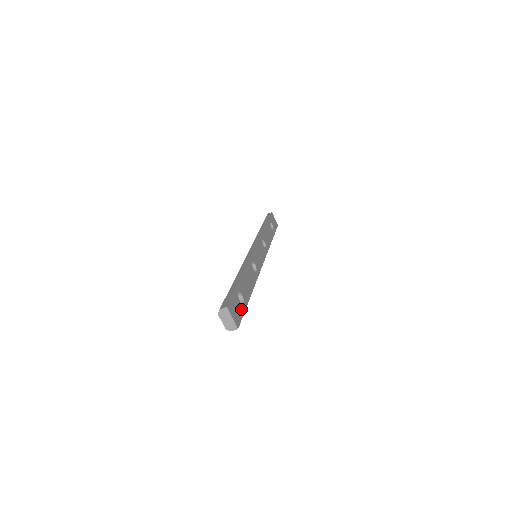
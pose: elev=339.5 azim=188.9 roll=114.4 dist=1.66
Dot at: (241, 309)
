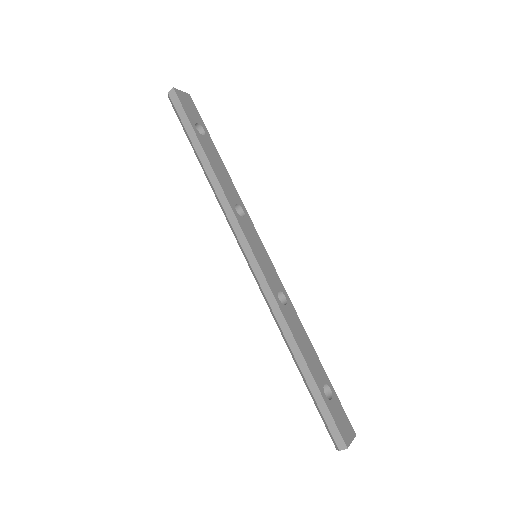
Dot at: (337, 404)
